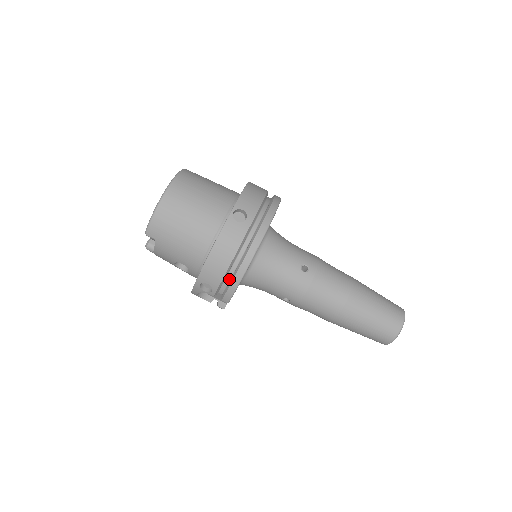
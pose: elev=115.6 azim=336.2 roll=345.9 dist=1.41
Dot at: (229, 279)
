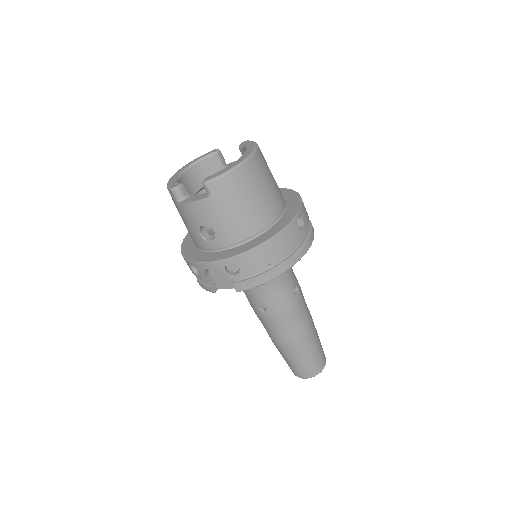
Dot at: (259, 272)
